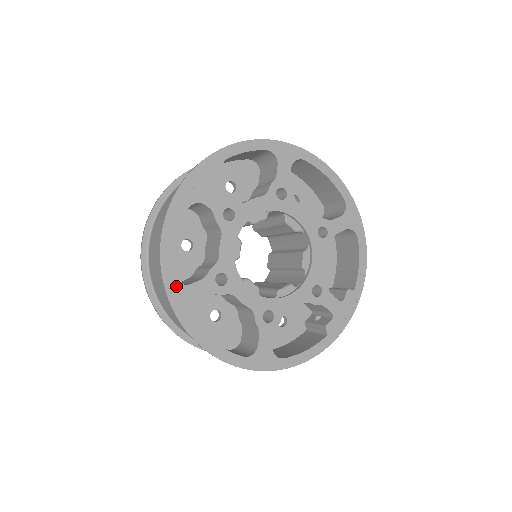
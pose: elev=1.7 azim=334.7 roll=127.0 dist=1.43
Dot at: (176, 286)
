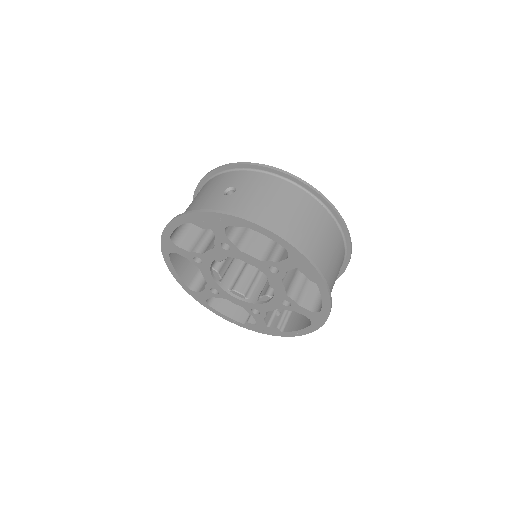
Dot at: (169, 240)
